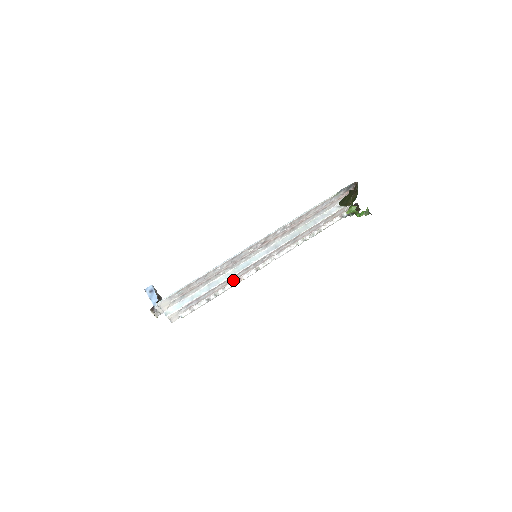
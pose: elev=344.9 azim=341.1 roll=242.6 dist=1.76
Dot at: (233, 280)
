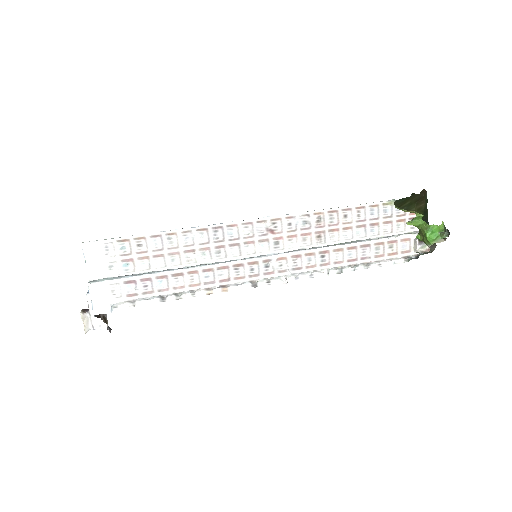
Dot at: (211, 282)
